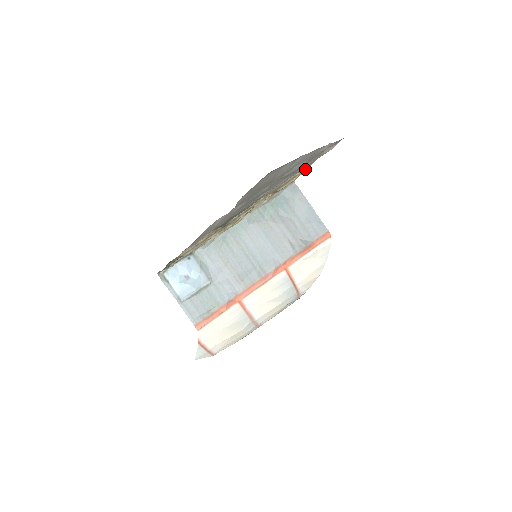
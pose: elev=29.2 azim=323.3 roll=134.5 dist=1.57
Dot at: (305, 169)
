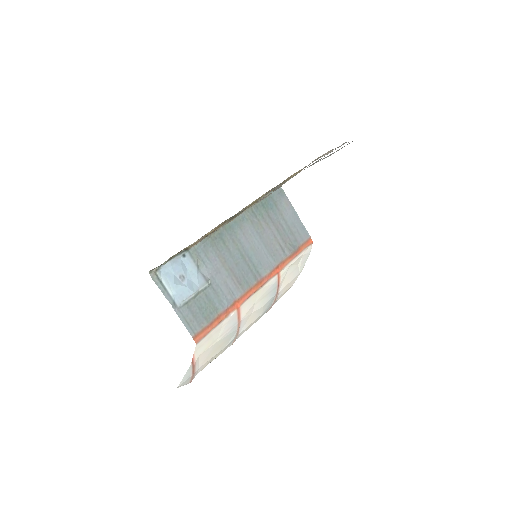
Dot at: (298, 171)
